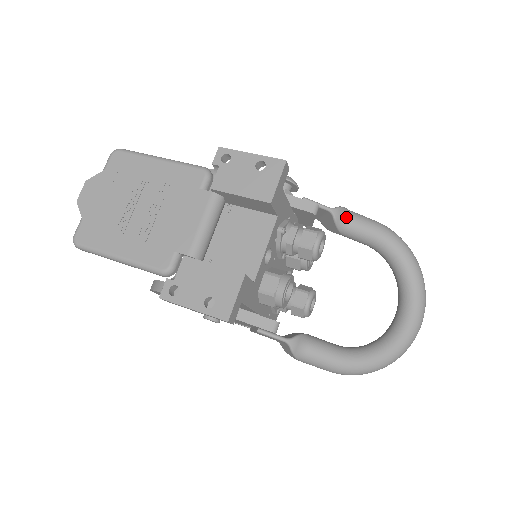
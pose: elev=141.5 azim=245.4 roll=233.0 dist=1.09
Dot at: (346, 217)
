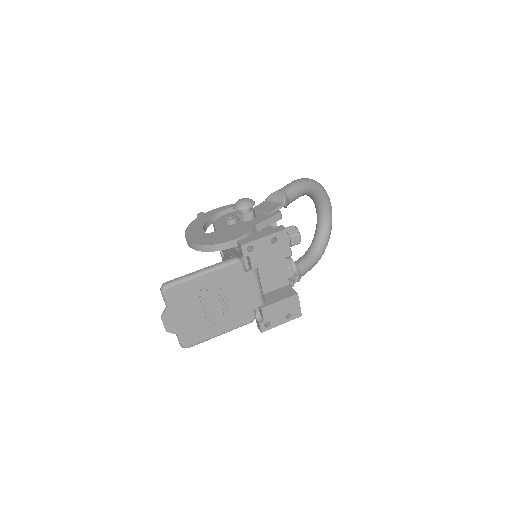
Dot at: (289, 199)
